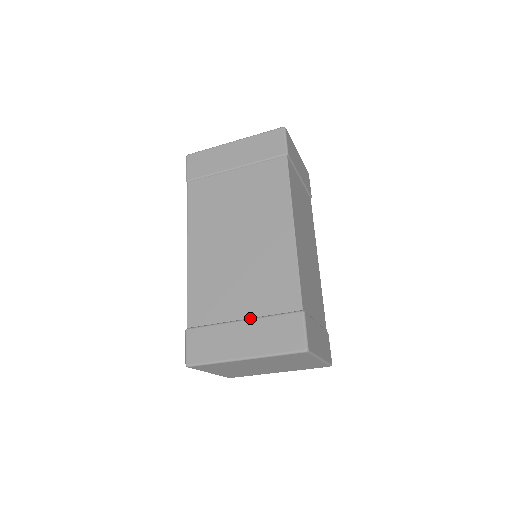
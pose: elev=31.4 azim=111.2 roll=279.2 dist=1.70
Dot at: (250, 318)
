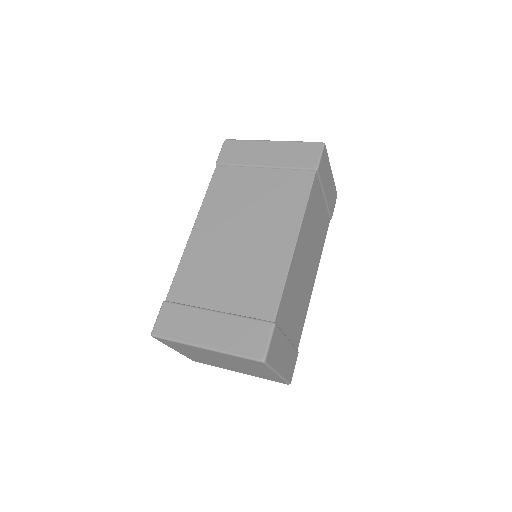
Dot at: (224, 312)
